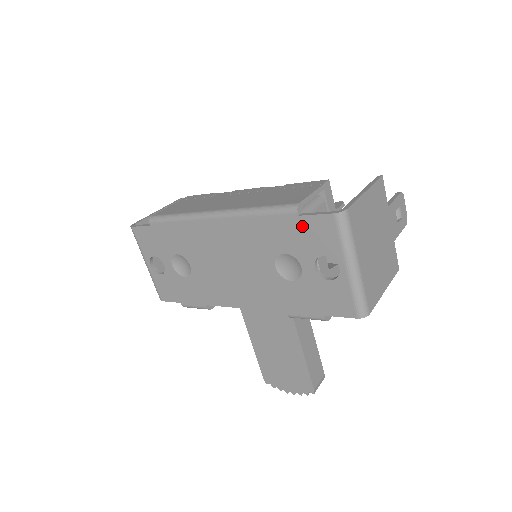
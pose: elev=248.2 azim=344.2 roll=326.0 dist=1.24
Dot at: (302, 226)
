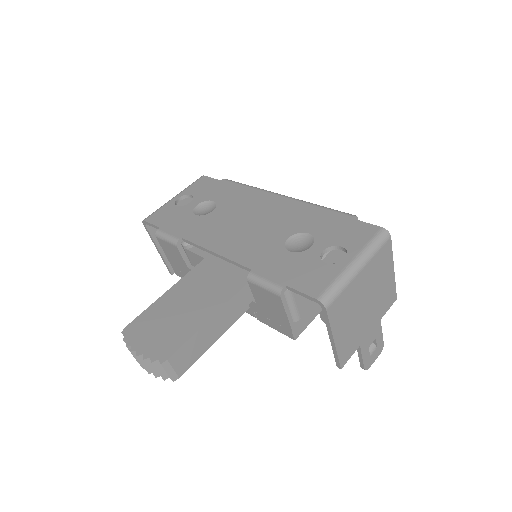
Dot at: (347, 224)
